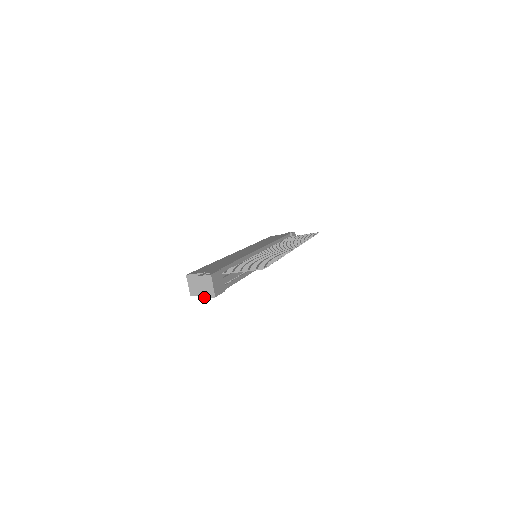
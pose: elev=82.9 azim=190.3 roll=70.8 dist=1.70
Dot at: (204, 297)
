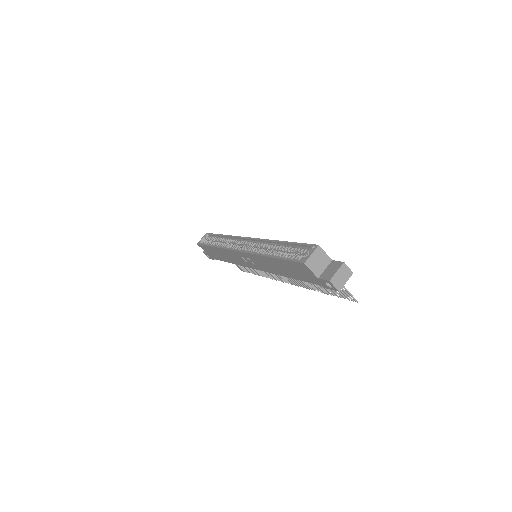
Dot at: (333, 282)
